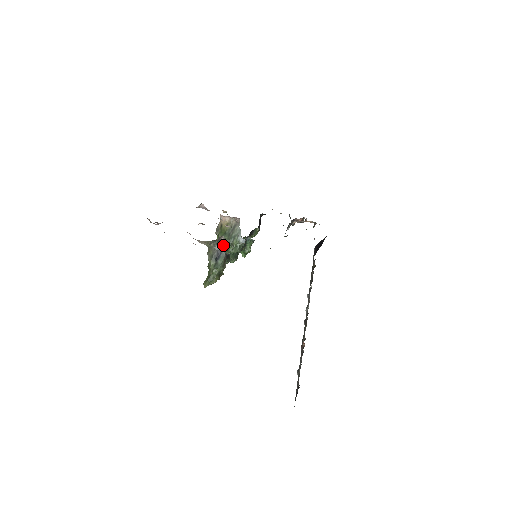
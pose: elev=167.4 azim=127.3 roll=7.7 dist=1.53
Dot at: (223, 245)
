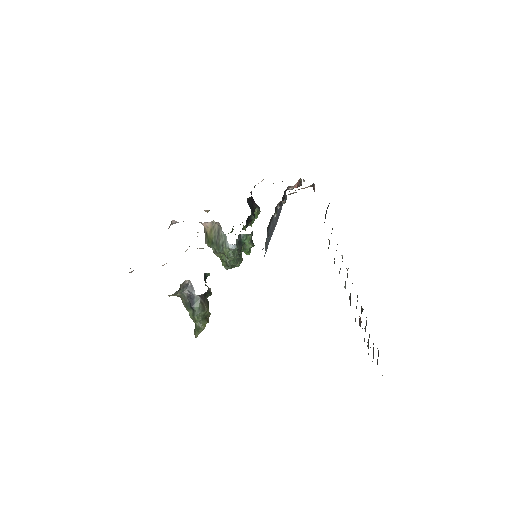
Dot at: occluded
